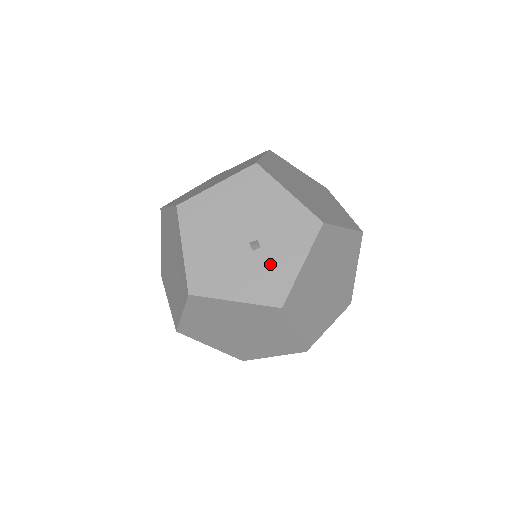
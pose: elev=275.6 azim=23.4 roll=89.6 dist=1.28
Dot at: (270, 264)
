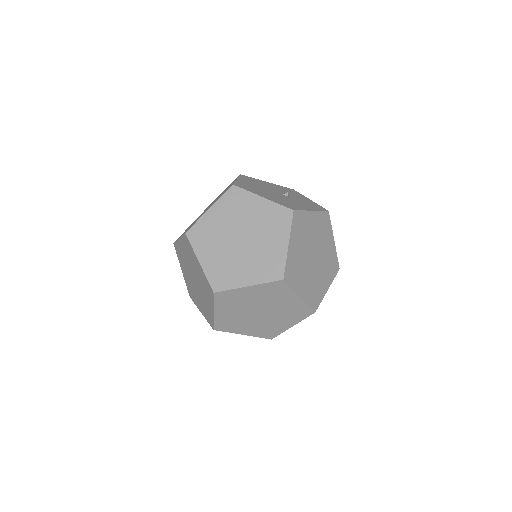
Dot at: (301, 200)
